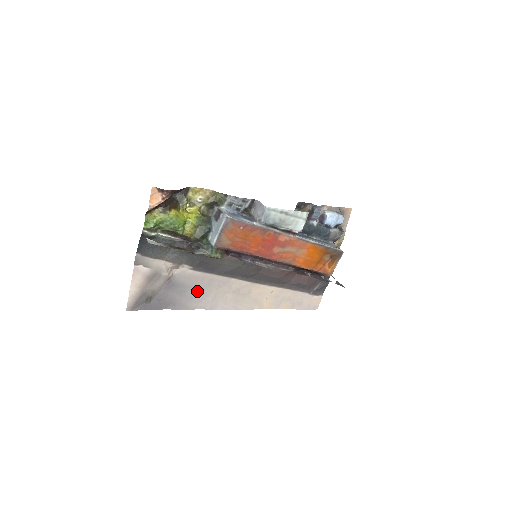
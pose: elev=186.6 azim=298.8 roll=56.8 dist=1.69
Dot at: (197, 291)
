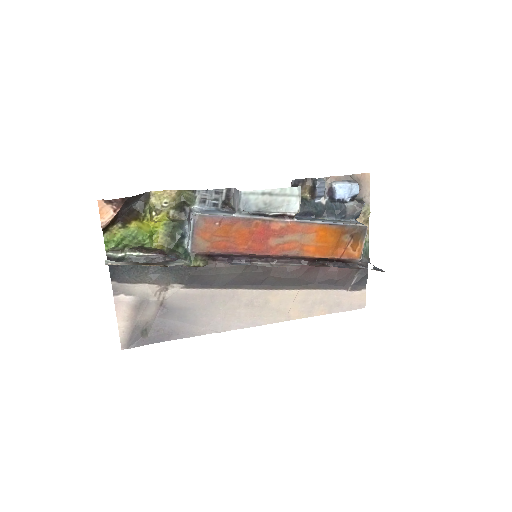
Dot at: (200, 312)
